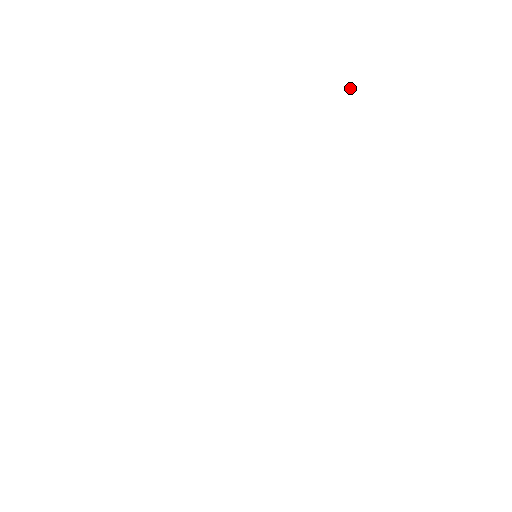
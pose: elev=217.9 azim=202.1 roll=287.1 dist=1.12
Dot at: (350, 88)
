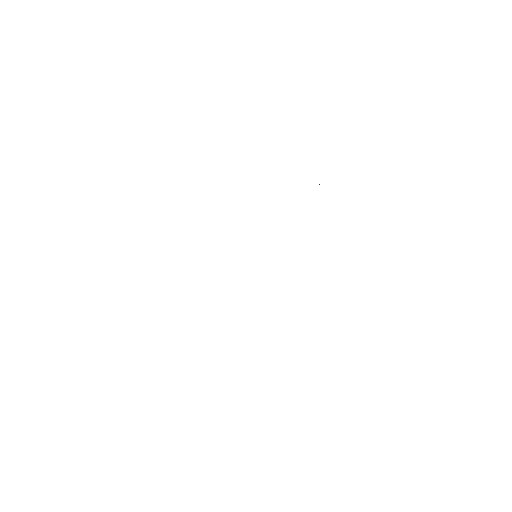
Dot at: occluded
